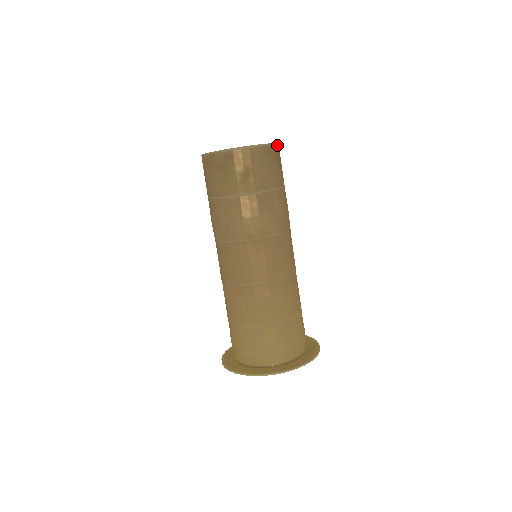
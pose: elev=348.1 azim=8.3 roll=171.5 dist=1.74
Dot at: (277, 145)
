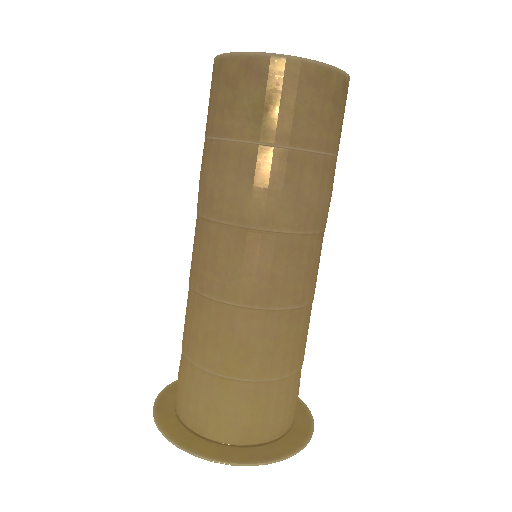
Dot at: (344, 75)
